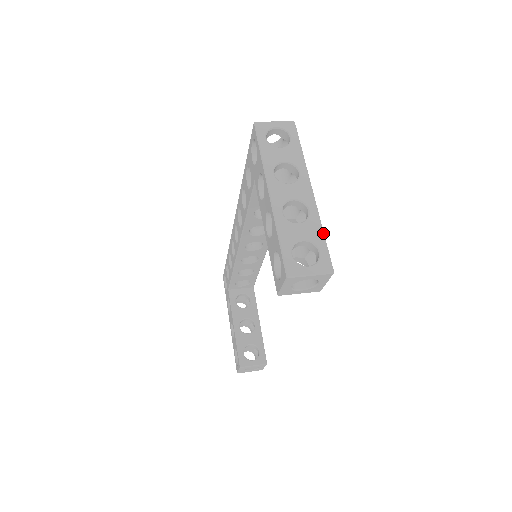
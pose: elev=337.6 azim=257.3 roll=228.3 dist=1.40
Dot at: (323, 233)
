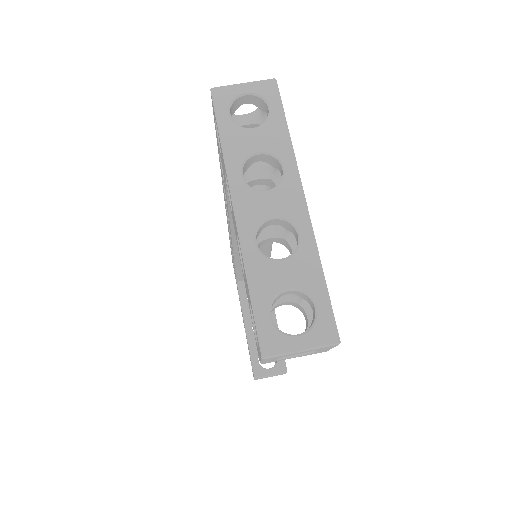
Dot at: (322, 273)
